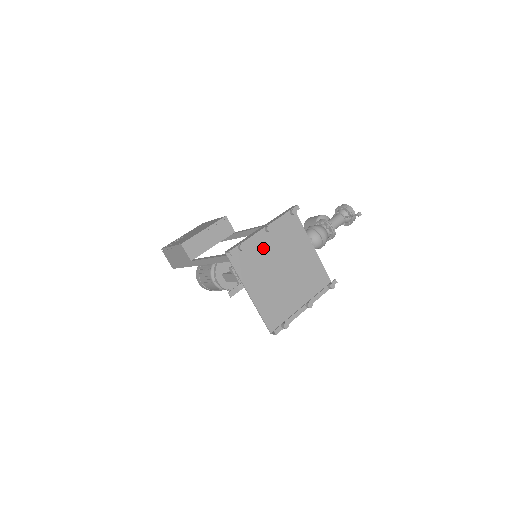
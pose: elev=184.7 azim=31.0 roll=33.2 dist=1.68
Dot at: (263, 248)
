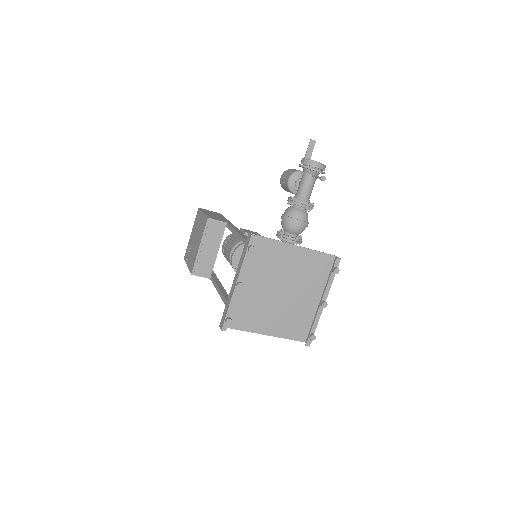
Dot at: (249, 293)
